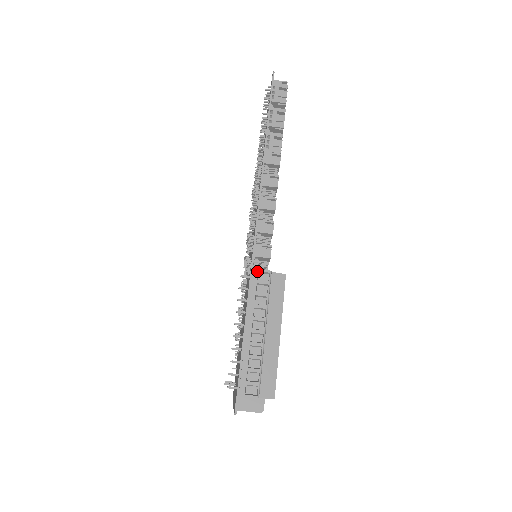
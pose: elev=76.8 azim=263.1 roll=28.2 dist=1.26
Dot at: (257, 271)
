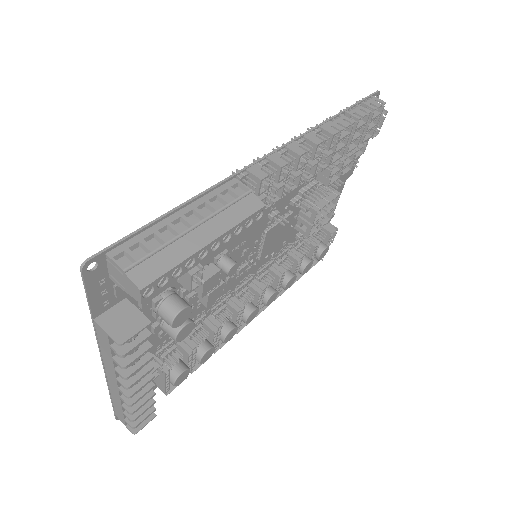
Dot at: (238, 181)
